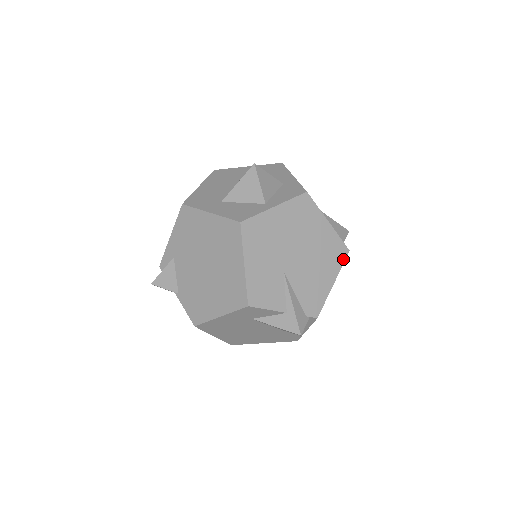
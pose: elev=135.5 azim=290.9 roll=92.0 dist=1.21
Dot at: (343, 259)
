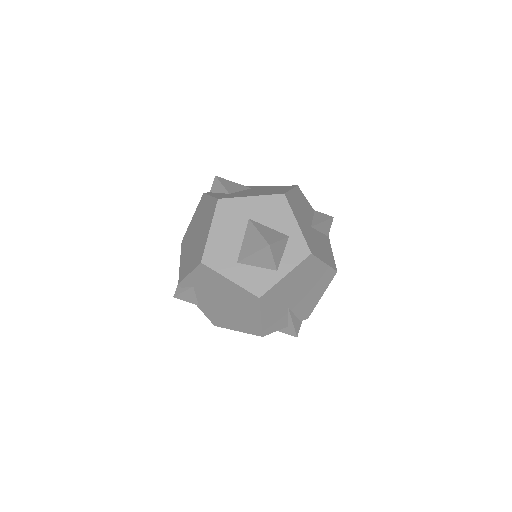
Dot at: (332, 279)
